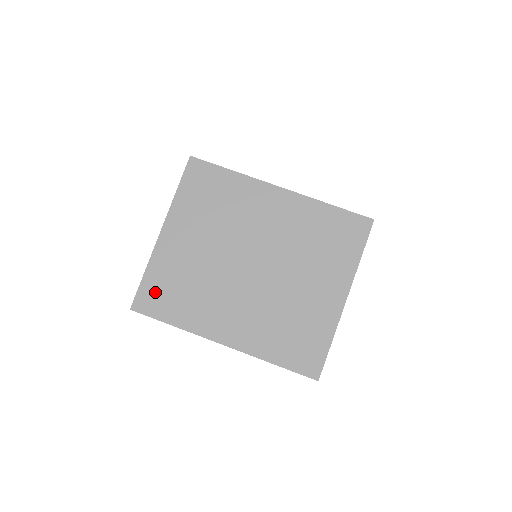
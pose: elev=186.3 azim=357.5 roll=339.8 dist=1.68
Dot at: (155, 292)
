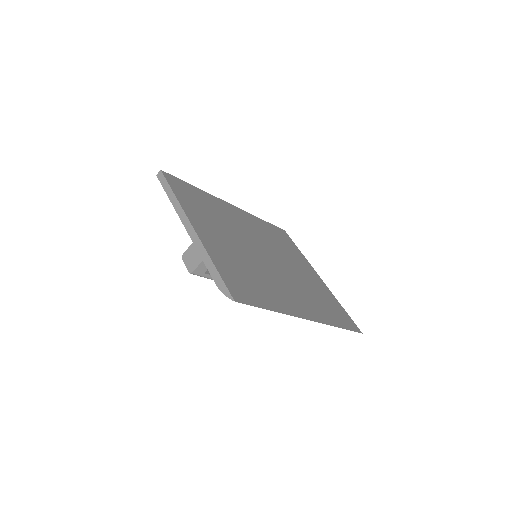
Dot at: (237, 282)
